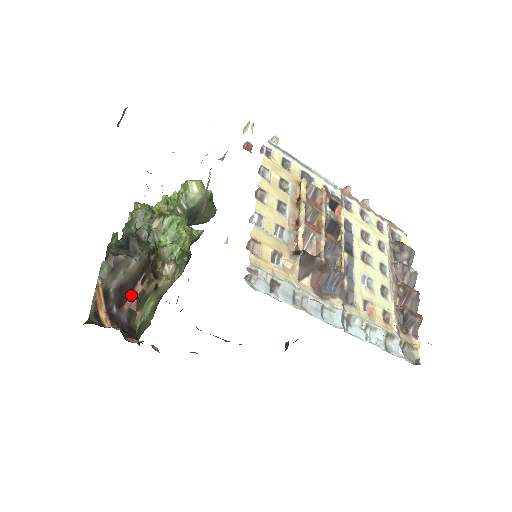
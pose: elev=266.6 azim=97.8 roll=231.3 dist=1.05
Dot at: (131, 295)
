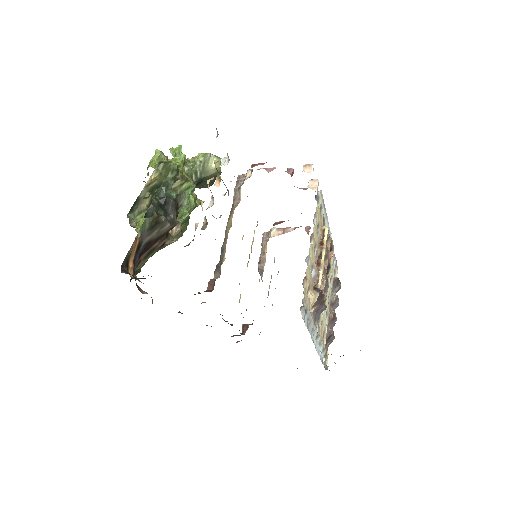
Dot at: (149, 249)
